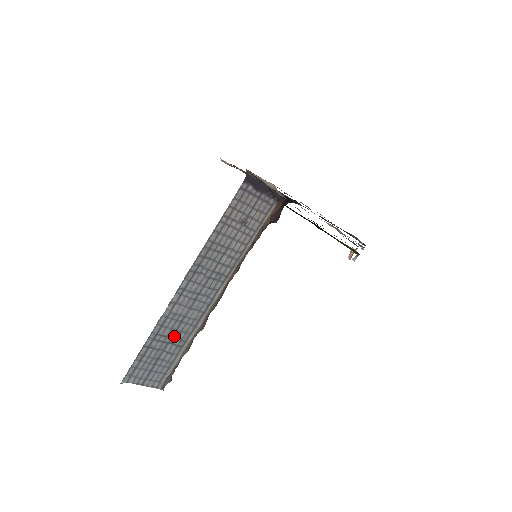
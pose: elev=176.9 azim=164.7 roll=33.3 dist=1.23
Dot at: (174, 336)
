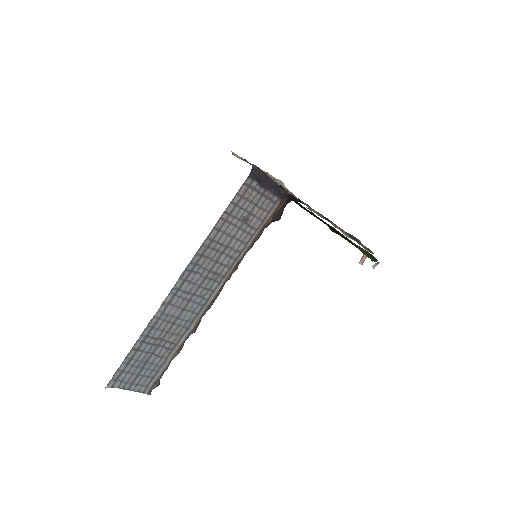
Dot at: (165, 338)
